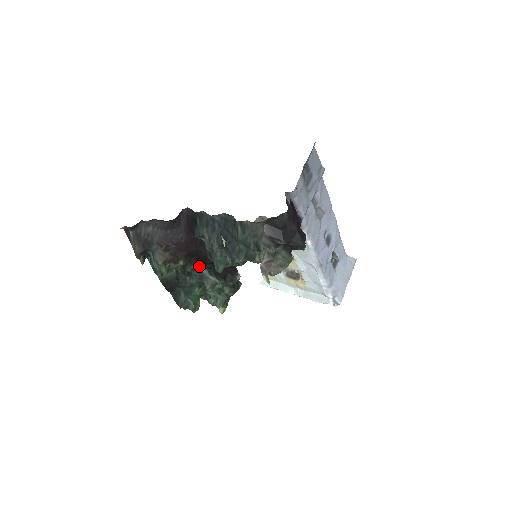
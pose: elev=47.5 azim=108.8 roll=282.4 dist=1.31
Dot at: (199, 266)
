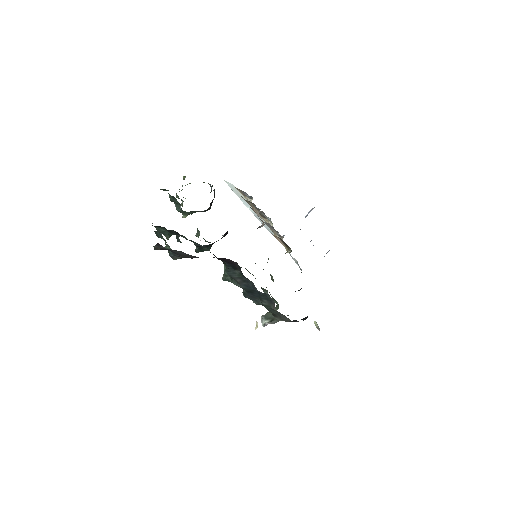
Dot at: occluded
